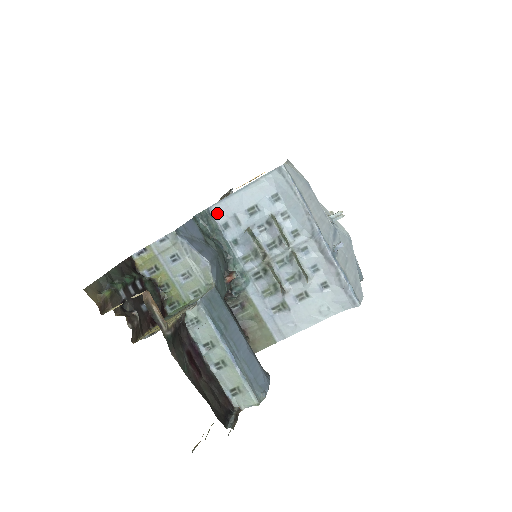
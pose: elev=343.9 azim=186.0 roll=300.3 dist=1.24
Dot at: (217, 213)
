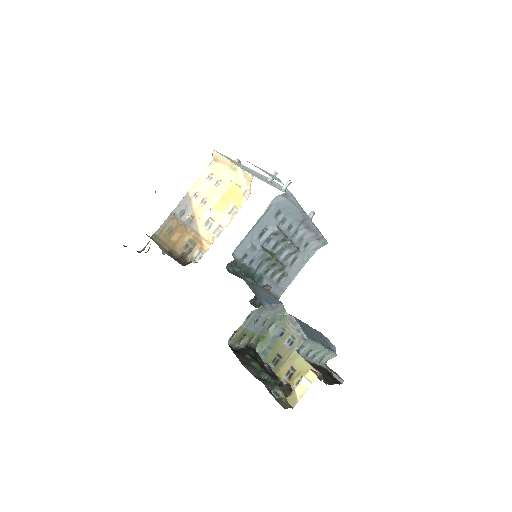
Dot at: (238, 253)
